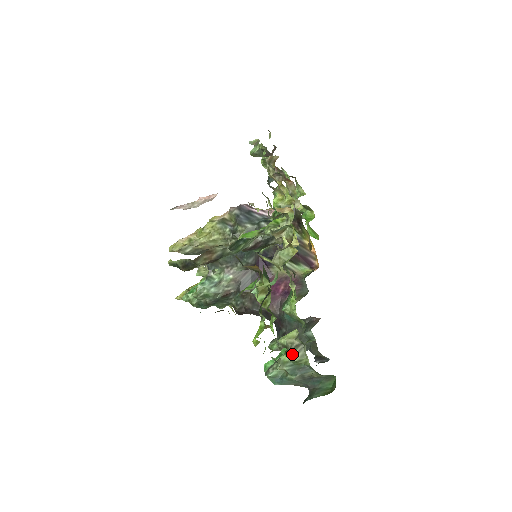
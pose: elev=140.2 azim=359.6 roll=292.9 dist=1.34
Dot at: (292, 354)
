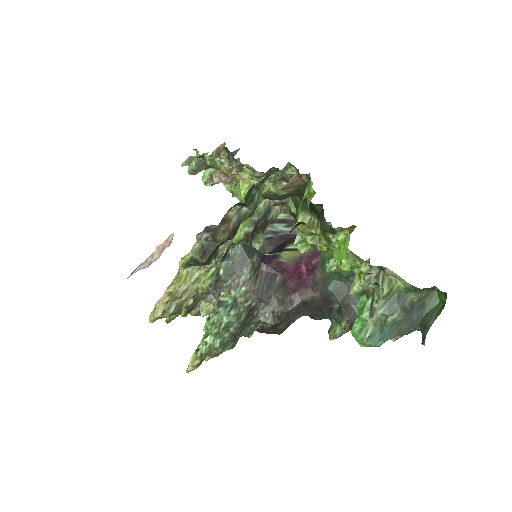
Dot at: occluded
